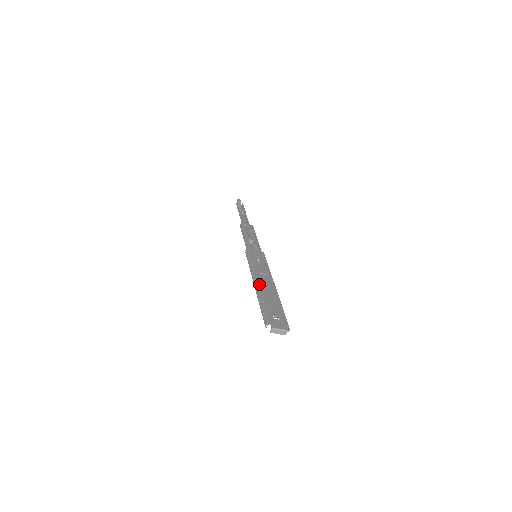
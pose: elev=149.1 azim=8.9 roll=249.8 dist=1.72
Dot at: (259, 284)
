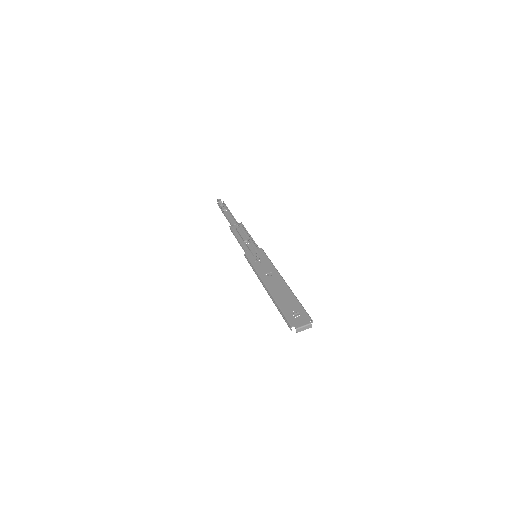
Dot at: (269, 288)
